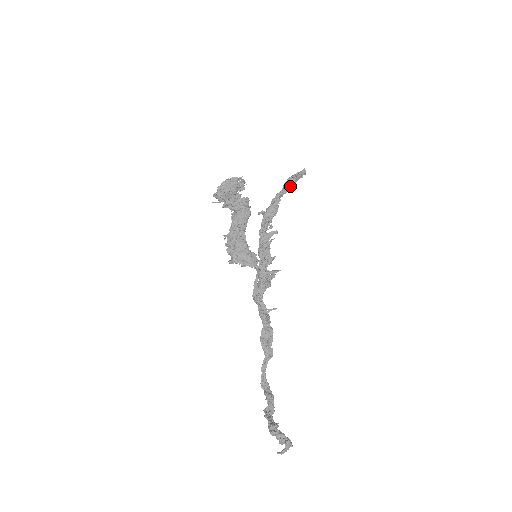
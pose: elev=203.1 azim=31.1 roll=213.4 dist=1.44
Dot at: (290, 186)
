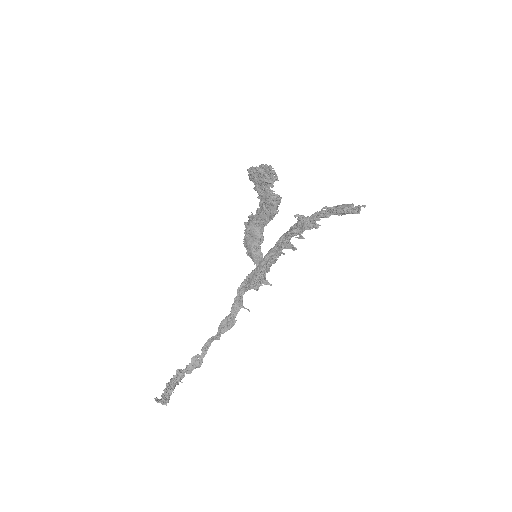
Dot at: (335, 214)
